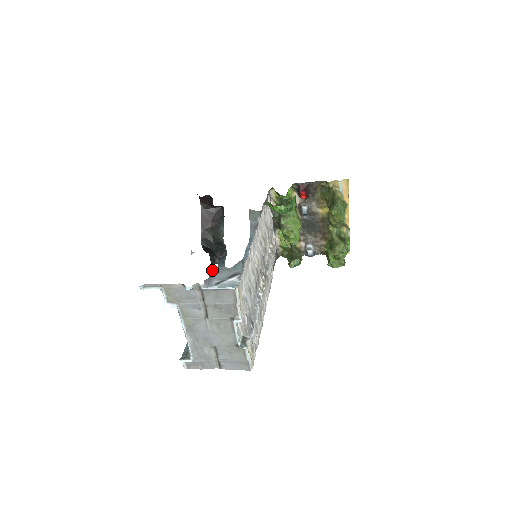
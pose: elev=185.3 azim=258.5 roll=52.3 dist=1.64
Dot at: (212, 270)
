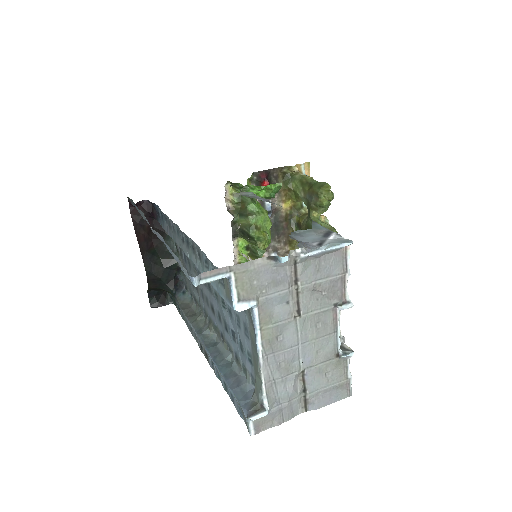
Dot at: occluded
